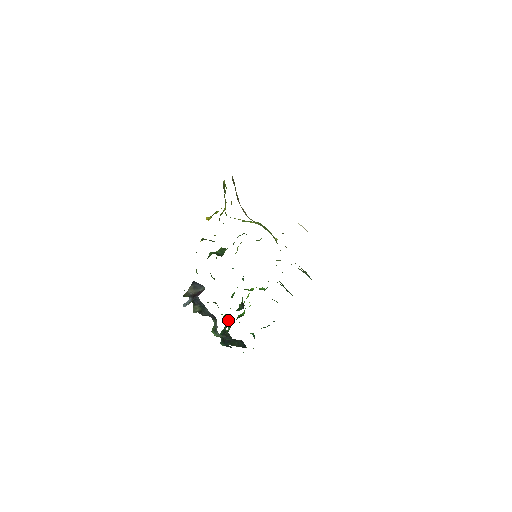
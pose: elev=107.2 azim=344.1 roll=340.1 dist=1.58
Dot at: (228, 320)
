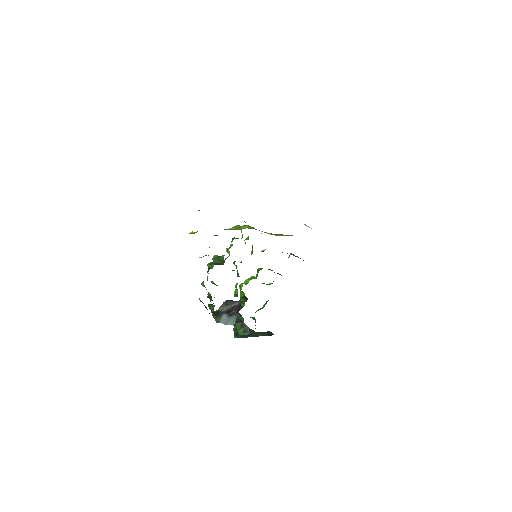
Dot at: (240, 316)
